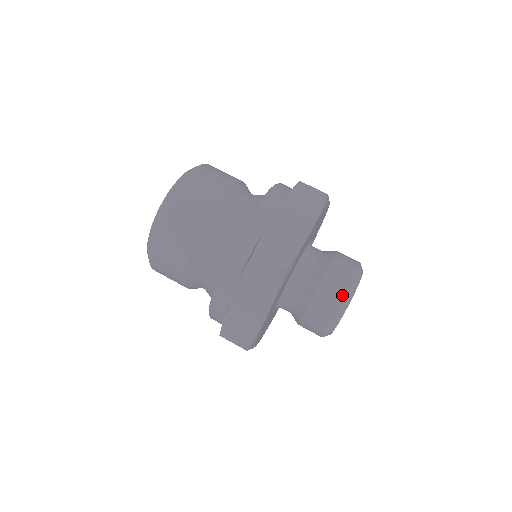
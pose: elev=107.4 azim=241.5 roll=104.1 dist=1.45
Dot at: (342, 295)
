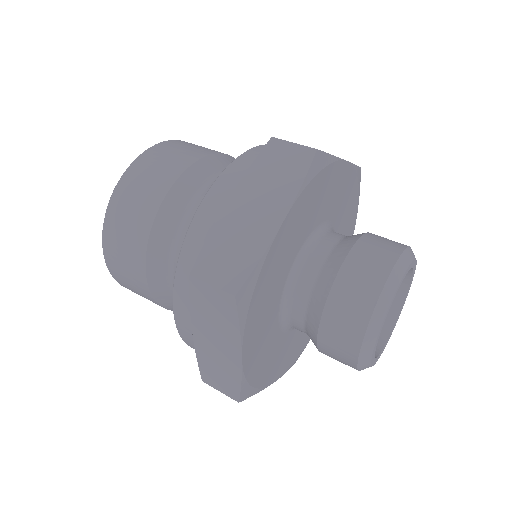
Dot at: (395, 251)
